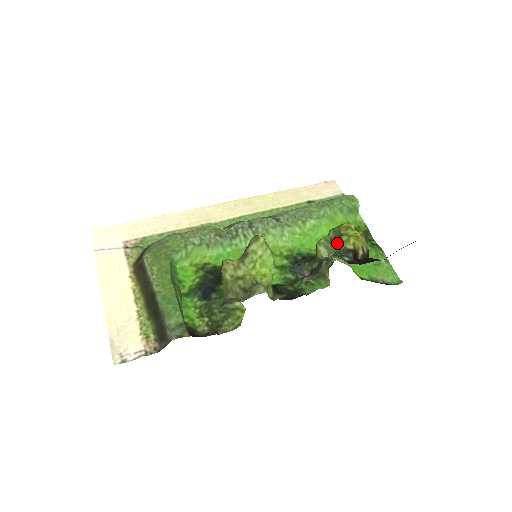
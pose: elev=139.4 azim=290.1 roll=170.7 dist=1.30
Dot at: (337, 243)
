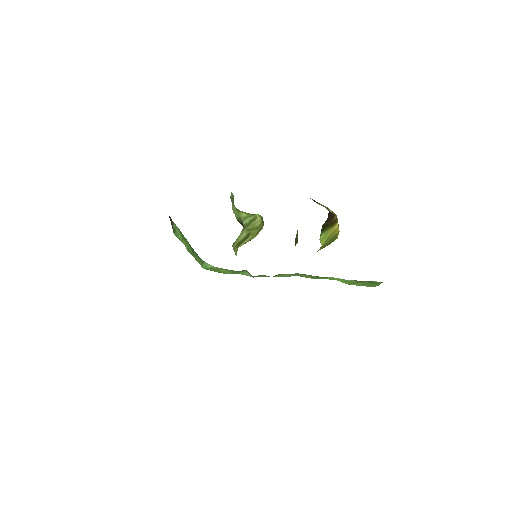
Dot at: occluded
